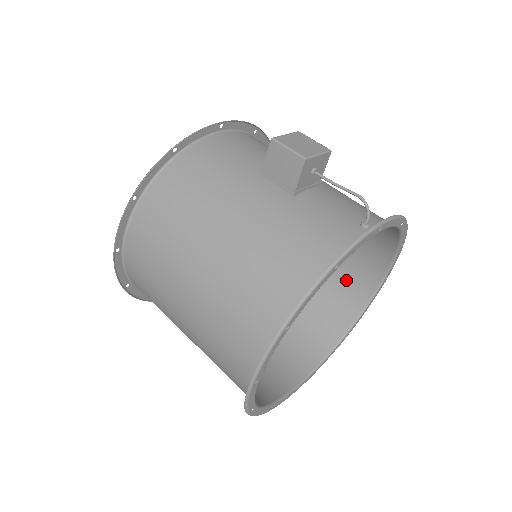
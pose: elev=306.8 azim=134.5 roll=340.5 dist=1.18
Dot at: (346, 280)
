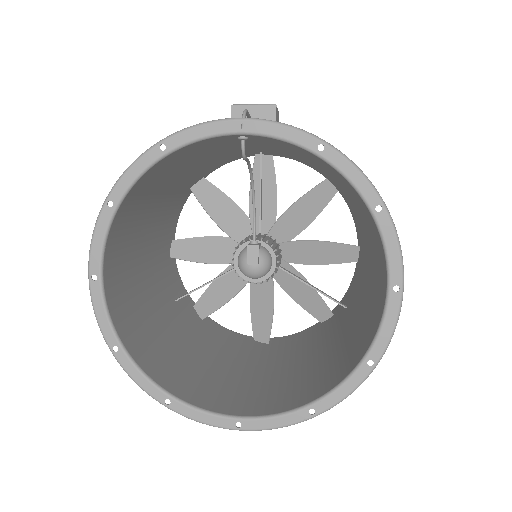
Dot at: (371, 313)
